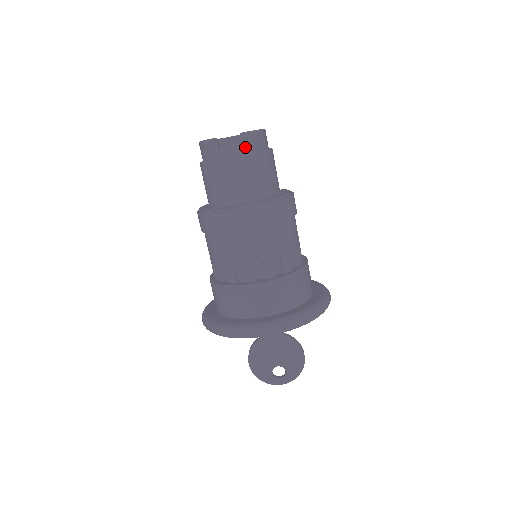
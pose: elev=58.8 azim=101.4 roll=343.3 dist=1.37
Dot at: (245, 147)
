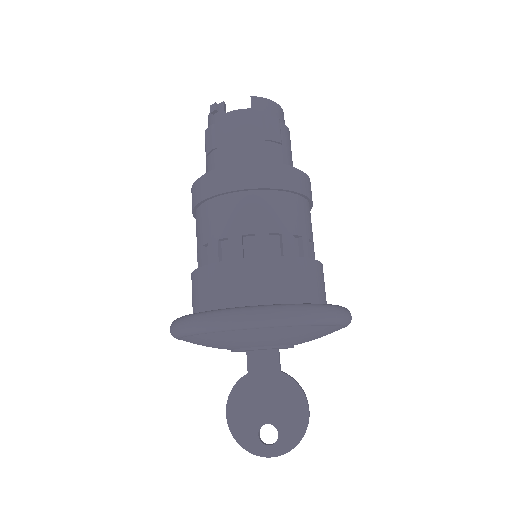
Dot at: (254, 111)
